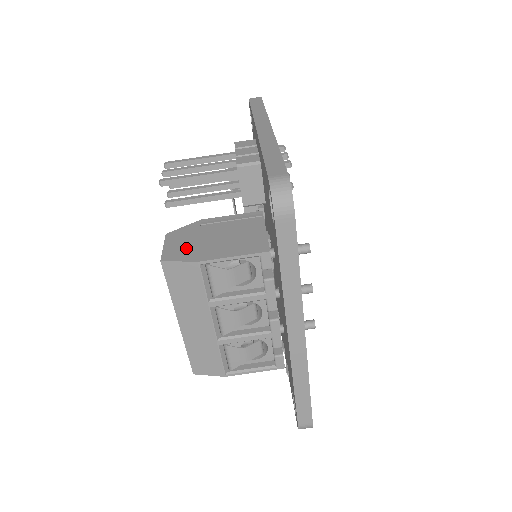
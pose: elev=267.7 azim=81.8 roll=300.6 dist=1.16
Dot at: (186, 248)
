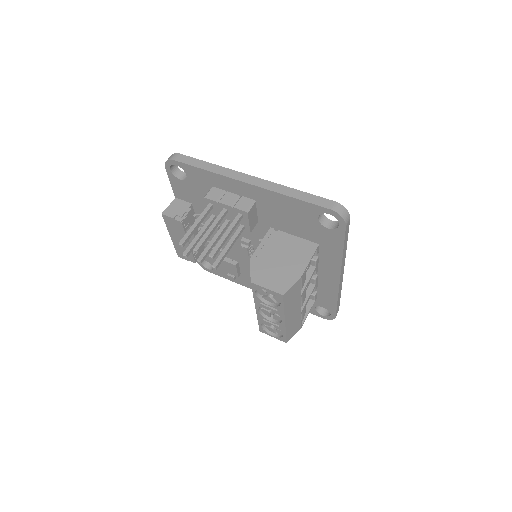
Dot at: (280, 278)
